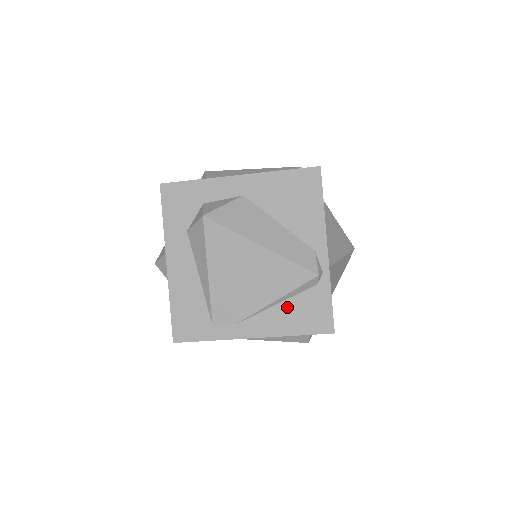
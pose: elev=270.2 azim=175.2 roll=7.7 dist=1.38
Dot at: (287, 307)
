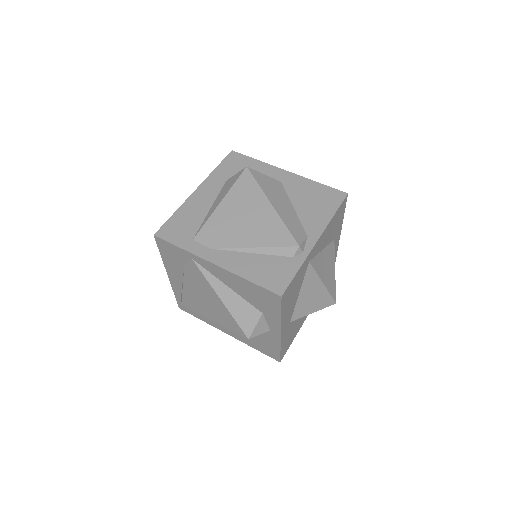
Dot at: (258, 259)
